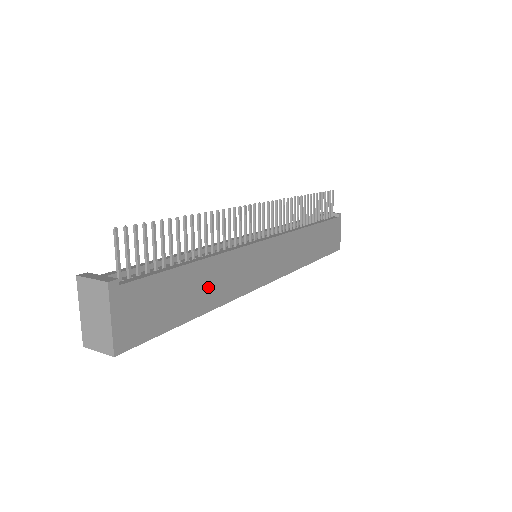
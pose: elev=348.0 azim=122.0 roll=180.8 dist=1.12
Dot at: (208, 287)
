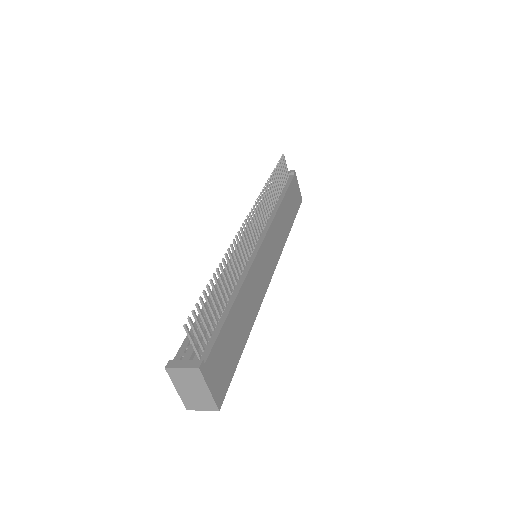
Dot at: (245, 313)
